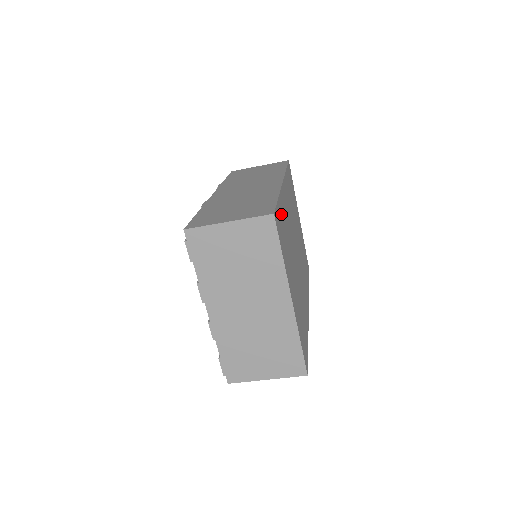
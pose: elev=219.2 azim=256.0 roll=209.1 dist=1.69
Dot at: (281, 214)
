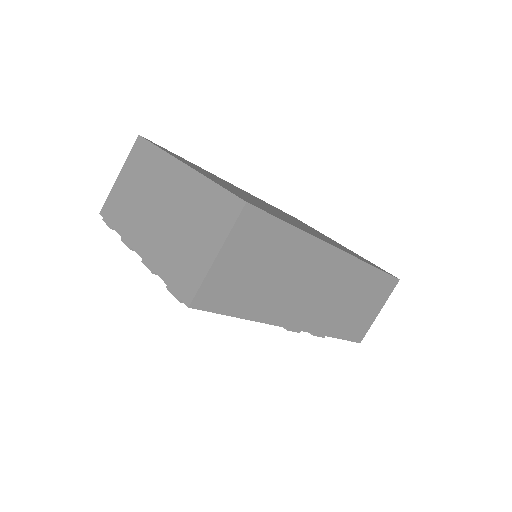
Dot at: occluded
